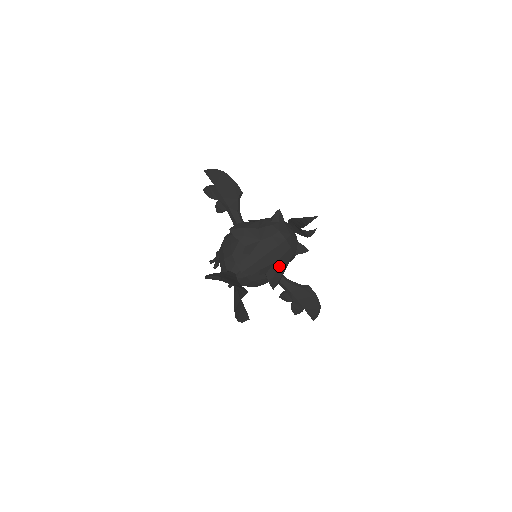
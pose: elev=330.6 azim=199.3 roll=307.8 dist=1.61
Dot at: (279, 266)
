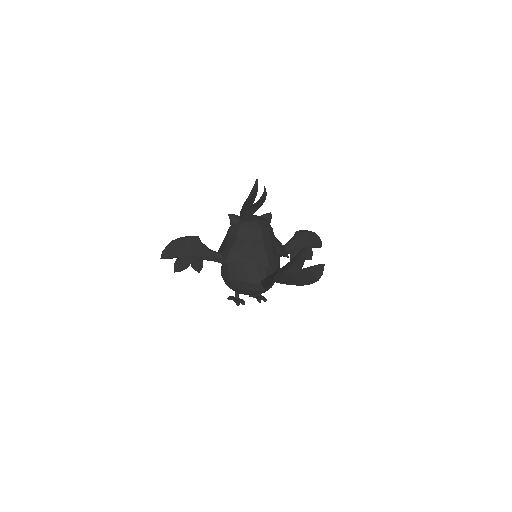
Dot at: (275, 240)
